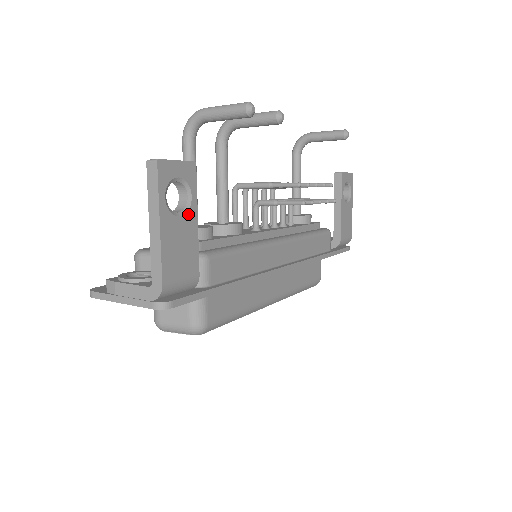
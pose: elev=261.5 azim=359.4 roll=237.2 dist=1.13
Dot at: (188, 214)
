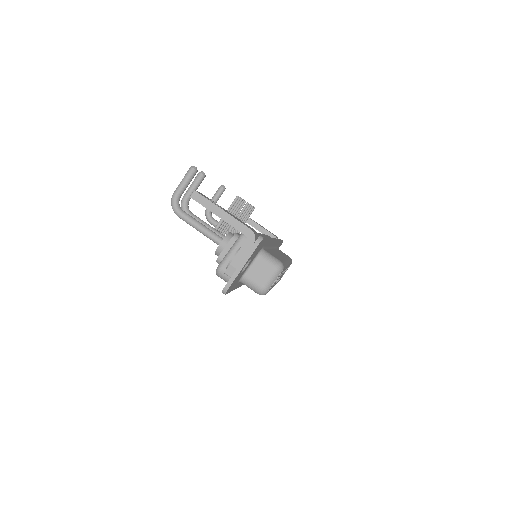
Dot at: (224, 209)
